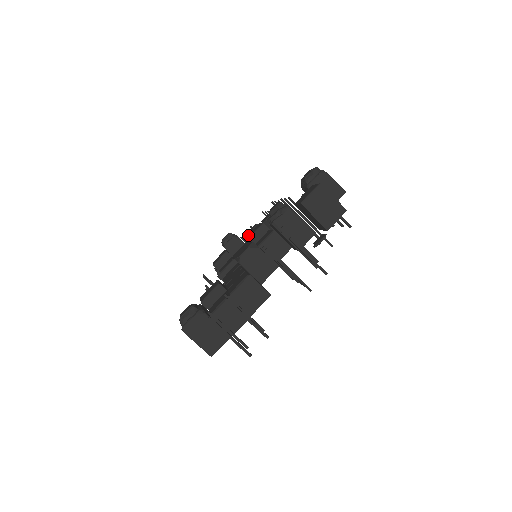
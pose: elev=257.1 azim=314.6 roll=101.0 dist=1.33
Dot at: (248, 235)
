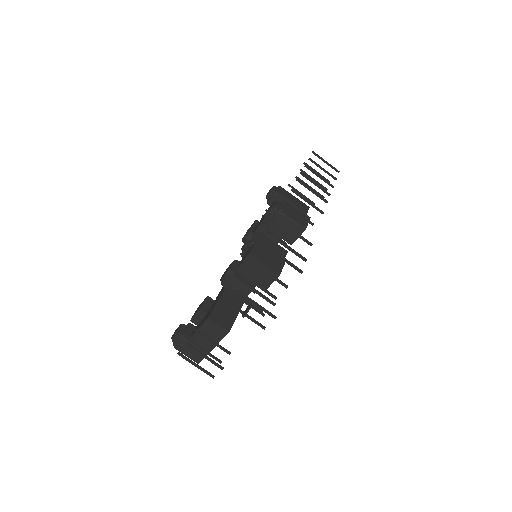
Dot at: occluded
